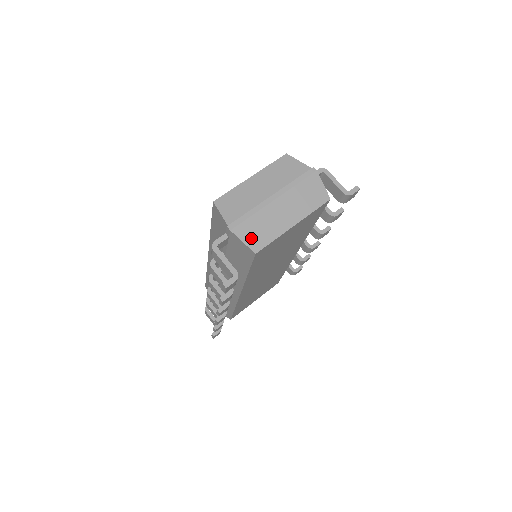
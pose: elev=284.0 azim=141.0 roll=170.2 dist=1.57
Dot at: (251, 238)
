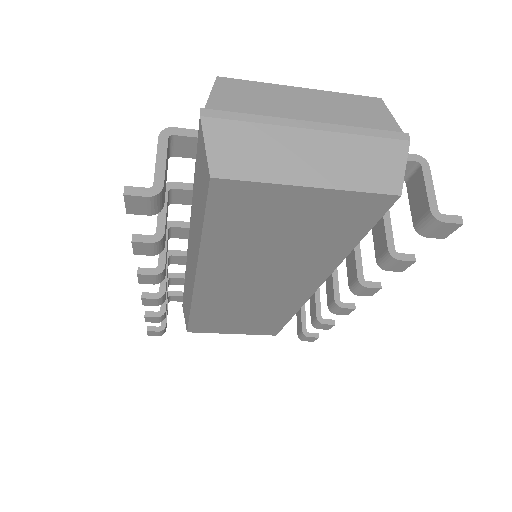
Dot at: (223, 151)
